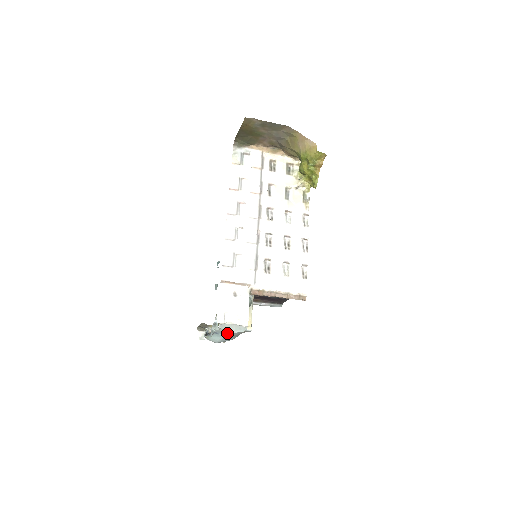
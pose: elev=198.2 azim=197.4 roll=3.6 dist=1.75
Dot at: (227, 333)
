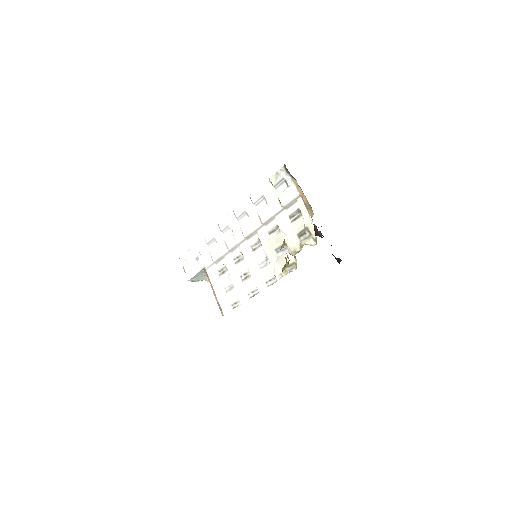
Dot at: occluded
